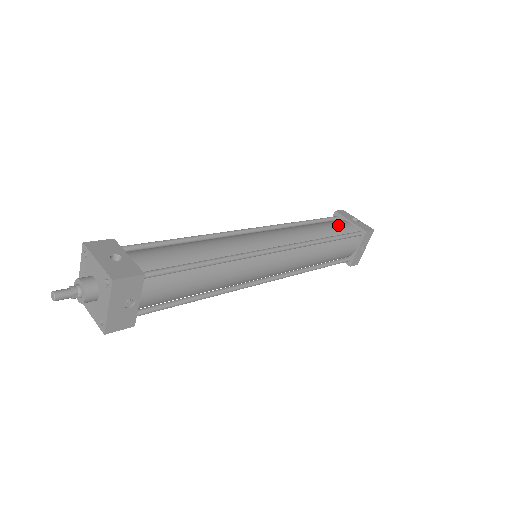
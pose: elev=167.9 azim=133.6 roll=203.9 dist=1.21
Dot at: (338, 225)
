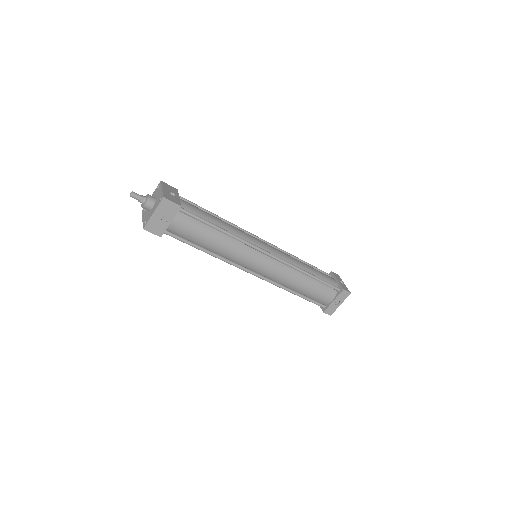
Dot at: (326, 276)
